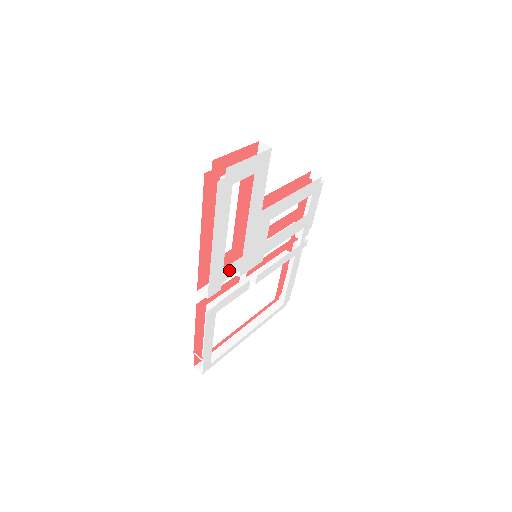
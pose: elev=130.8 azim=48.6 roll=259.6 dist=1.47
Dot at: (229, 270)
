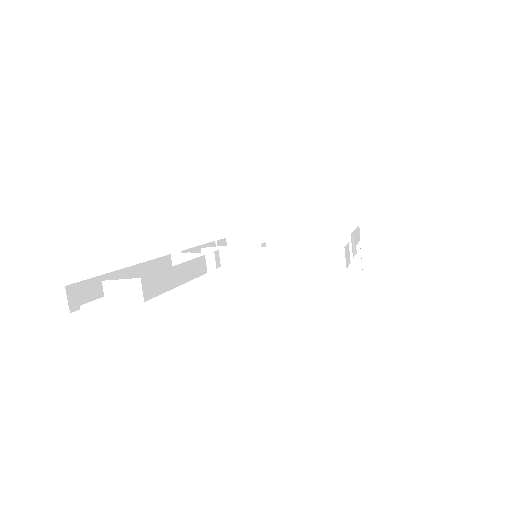
Dot at: occluded
